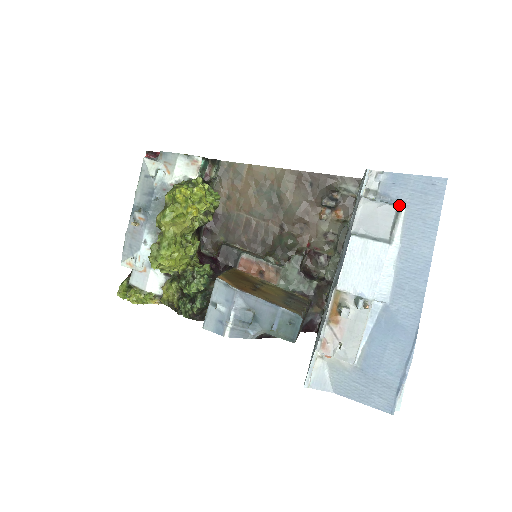
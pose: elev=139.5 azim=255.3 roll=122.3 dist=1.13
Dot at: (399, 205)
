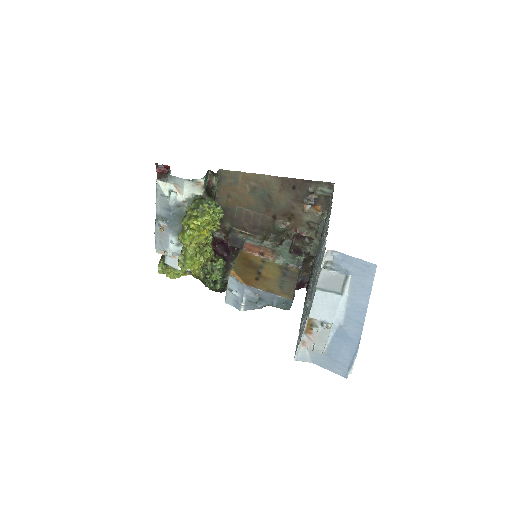
Dot at: (347, 274)
